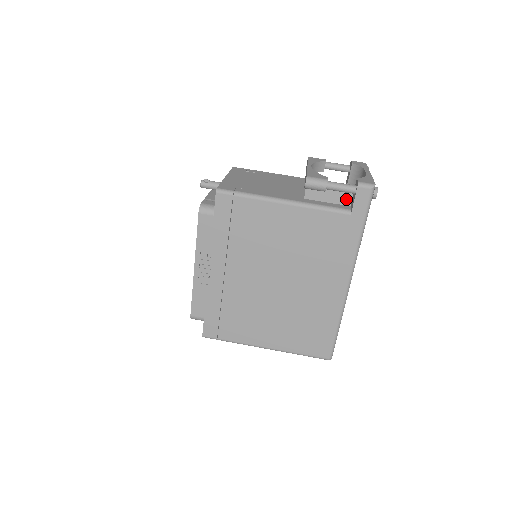
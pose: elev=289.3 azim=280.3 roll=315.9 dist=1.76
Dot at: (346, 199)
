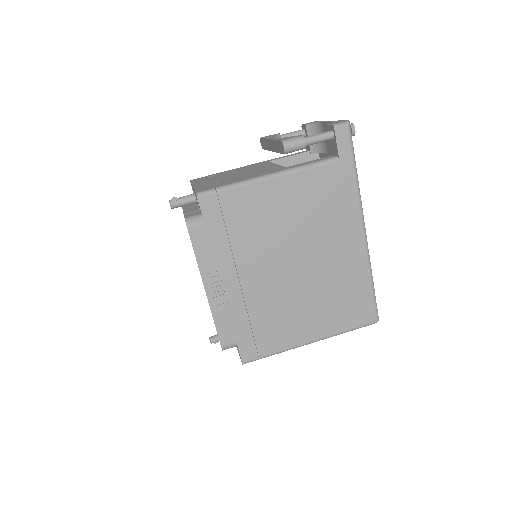
Dot at: occluded
